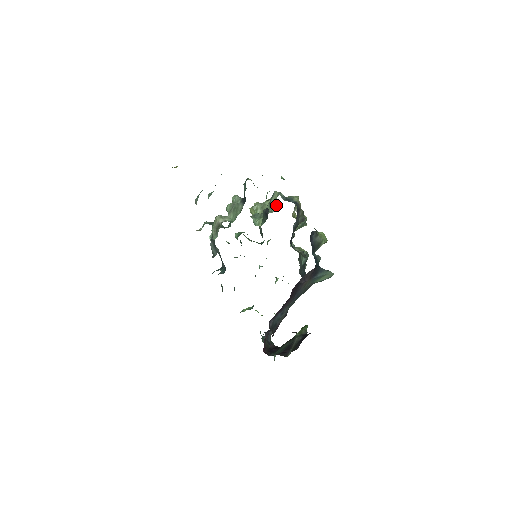
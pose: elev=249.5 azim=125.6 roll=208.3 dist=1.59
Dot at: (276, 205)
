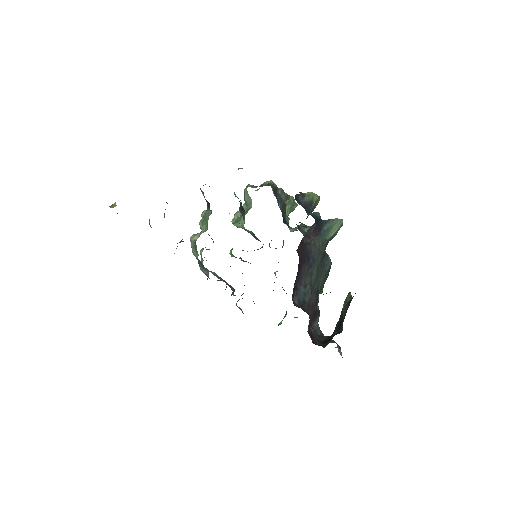
Dot at: (250, 198)
